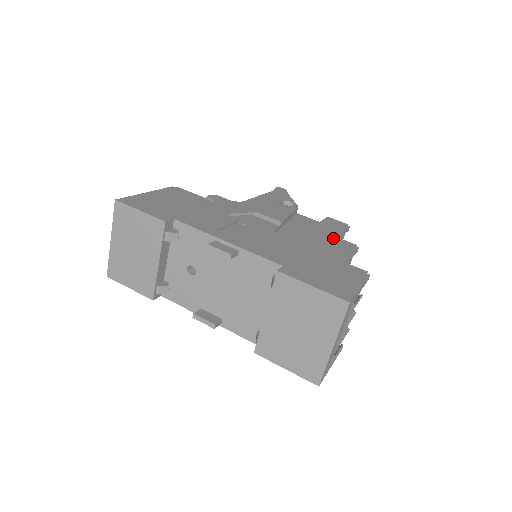
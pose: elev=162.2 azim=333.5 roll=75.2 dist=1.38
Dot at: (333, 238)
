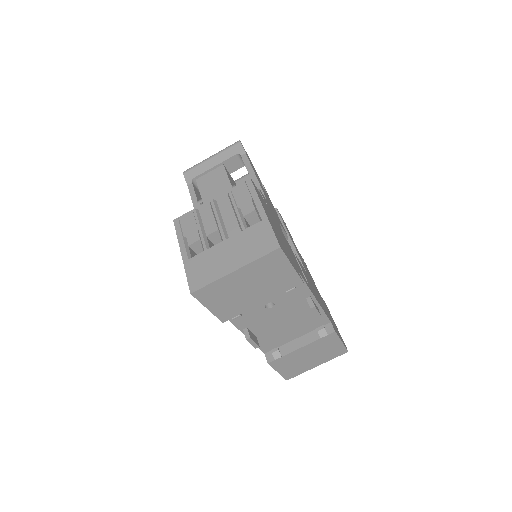
Dot at: occluded
